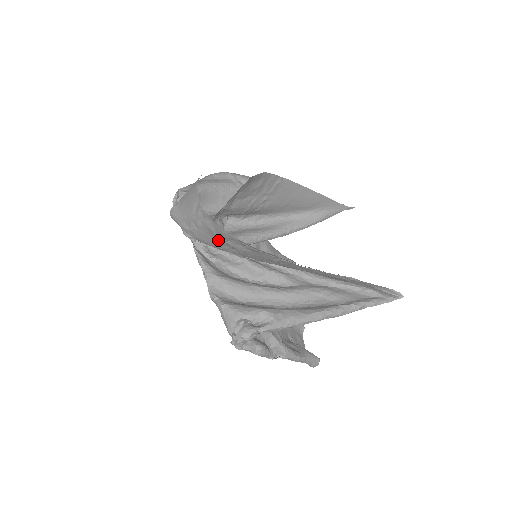
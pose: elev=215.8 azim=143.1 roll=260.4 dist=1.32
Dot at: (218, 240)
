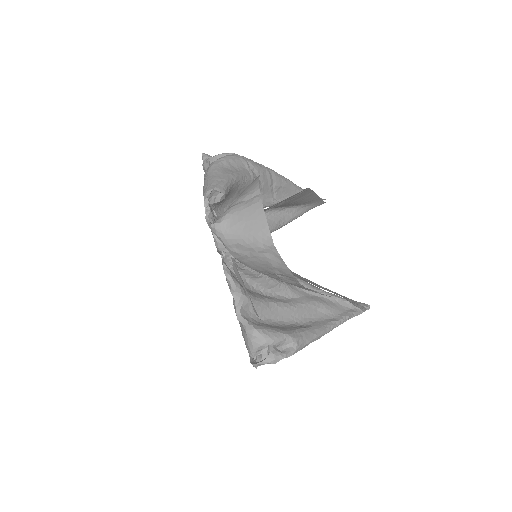
Dot at: (269, 271)
